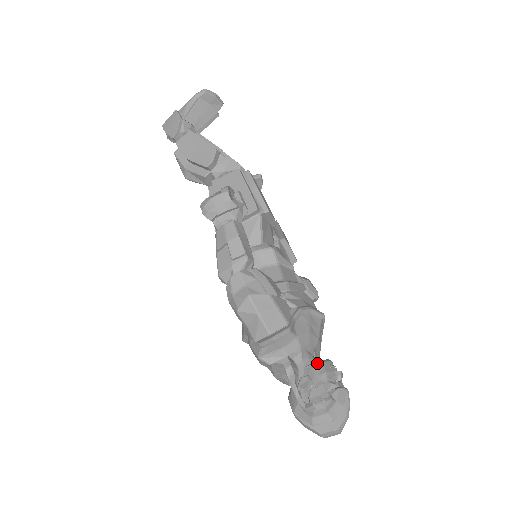
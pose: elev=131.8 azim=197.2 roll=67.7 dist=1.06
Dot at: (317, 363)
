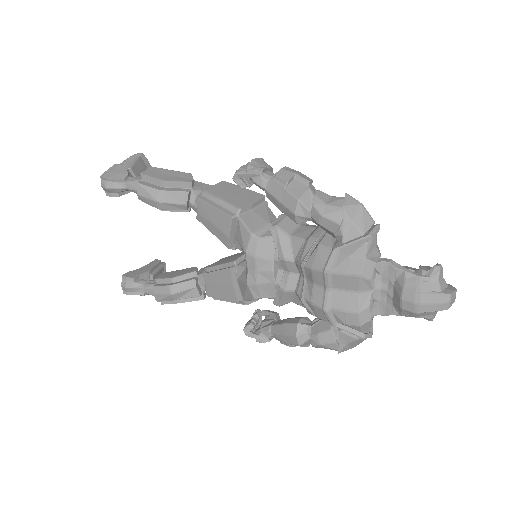
Dot at: occluded
